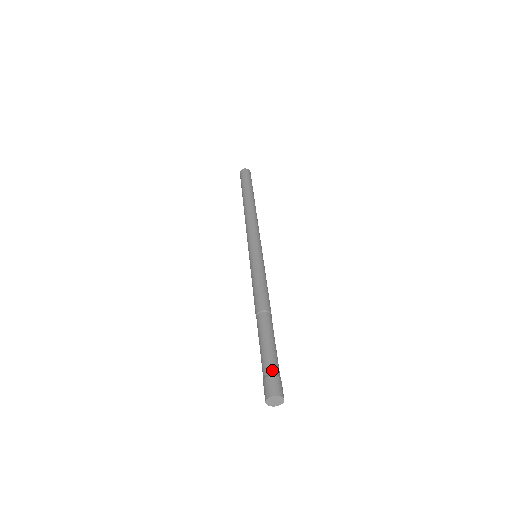
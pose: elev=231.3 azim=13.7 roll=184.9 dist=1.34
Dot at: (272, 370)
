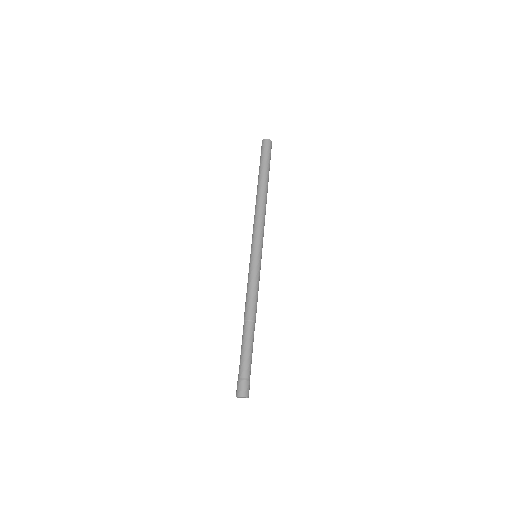
Dot at: occluded
